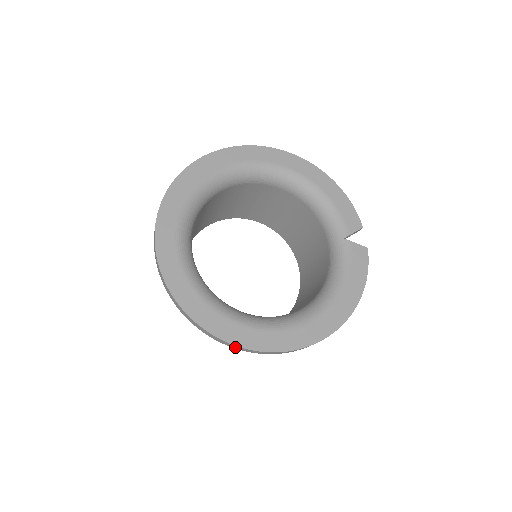
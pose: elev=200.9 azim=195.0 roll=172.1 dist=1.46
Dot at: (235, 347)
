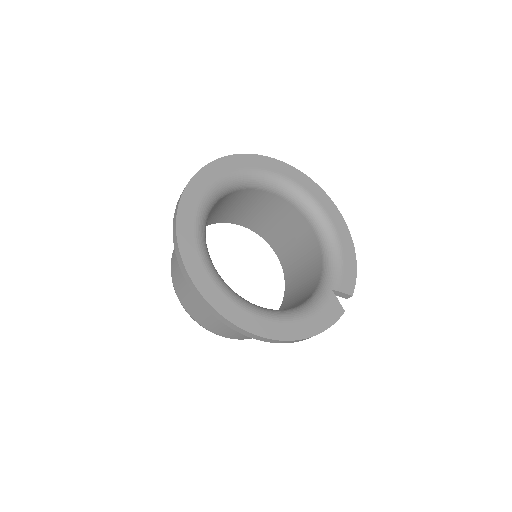
Dot at: (189, 281)
